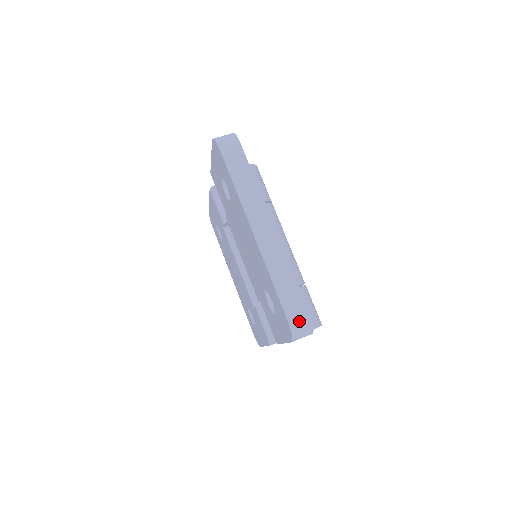
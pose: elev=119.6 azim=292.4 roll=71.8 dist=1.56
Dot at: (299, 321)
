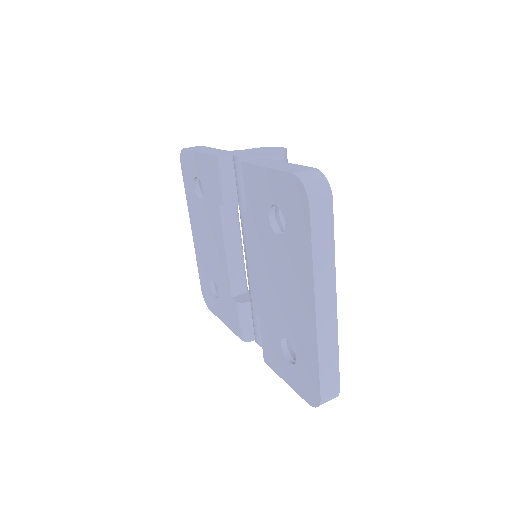
Dot at: (329, 397)
